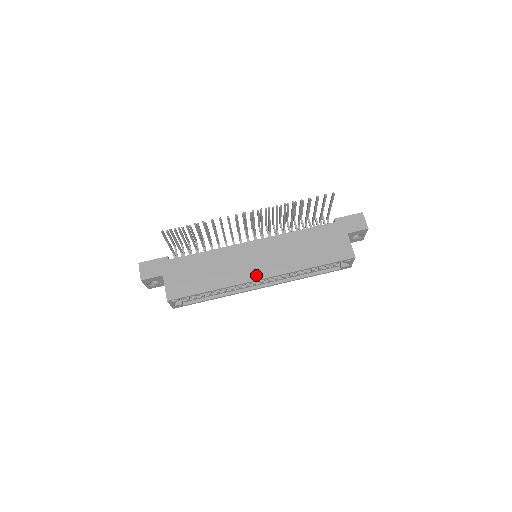
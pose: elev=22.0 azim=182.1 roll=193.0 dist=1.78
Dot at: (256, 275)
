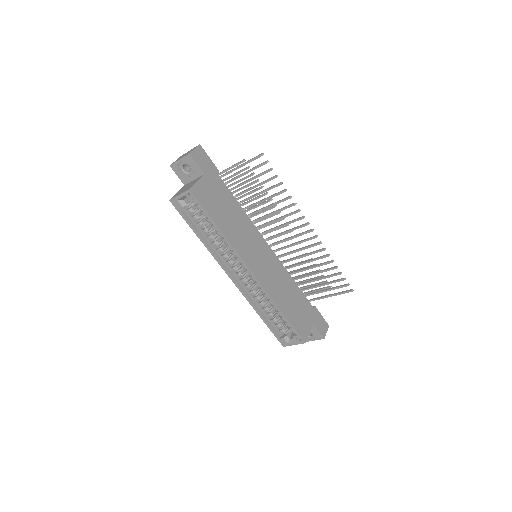
Dot at: (251, 264)
